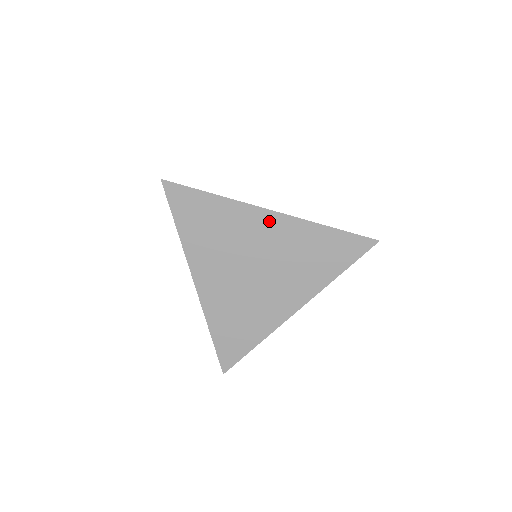
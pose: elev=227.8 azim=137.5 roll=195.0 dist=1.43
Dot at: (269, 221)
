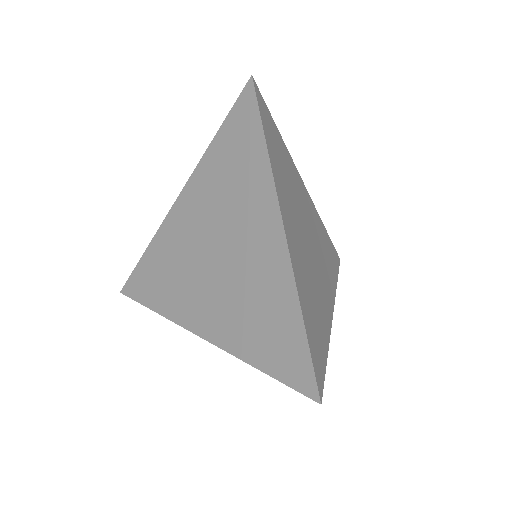
Dot at: (271, 234)
